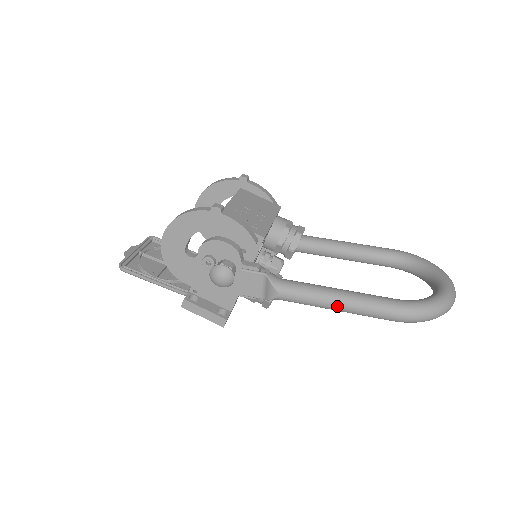
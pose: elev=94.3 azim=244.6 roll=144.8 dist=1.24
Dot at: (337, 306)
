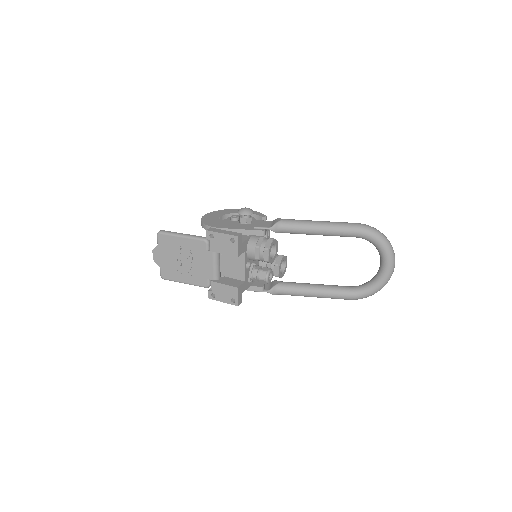
Dot at: (321, 222)
